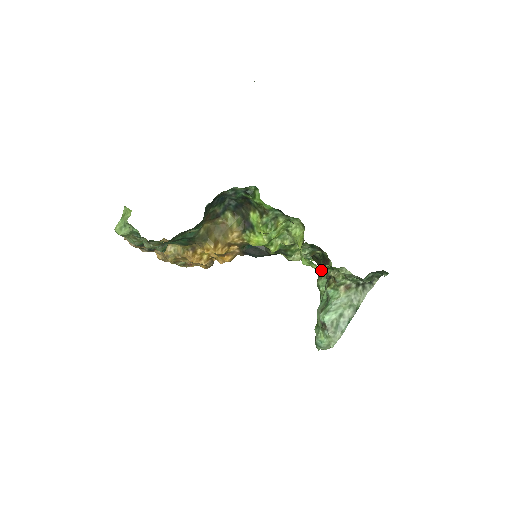
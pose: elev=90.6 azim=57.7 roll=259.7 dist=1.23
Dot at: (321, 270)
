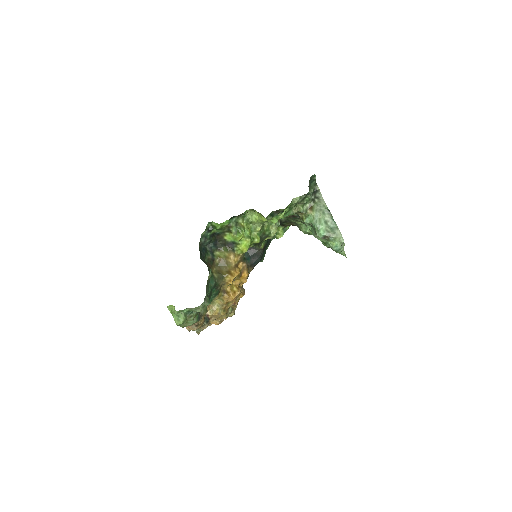
Dot at: (296, 225)
